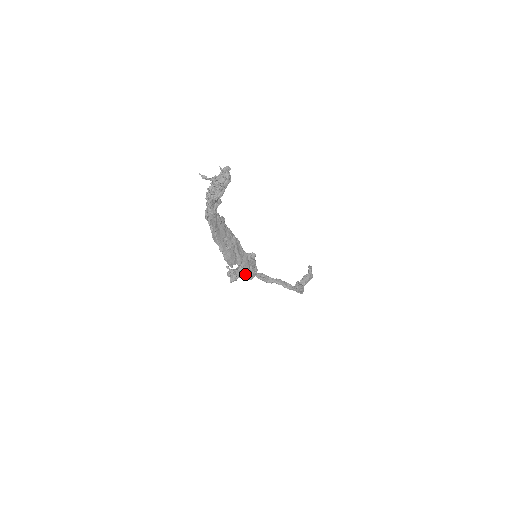
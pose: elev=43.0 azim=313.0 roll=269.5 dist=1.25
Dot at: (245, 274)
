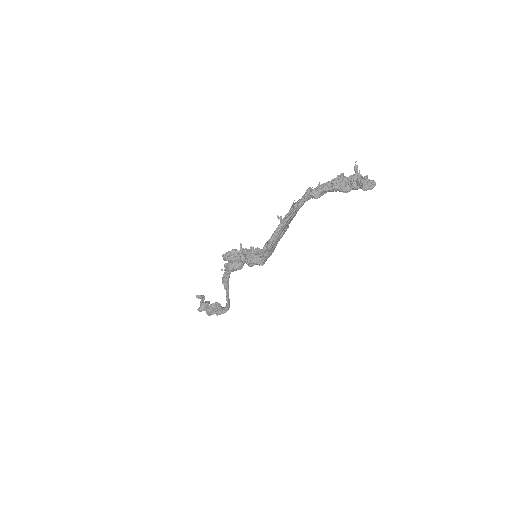
Dot at: (231, 263)
